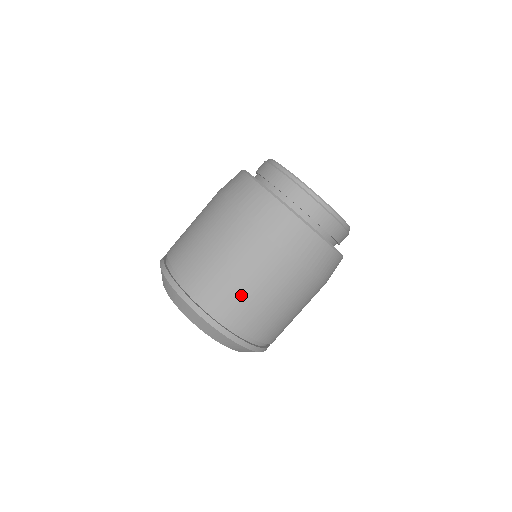
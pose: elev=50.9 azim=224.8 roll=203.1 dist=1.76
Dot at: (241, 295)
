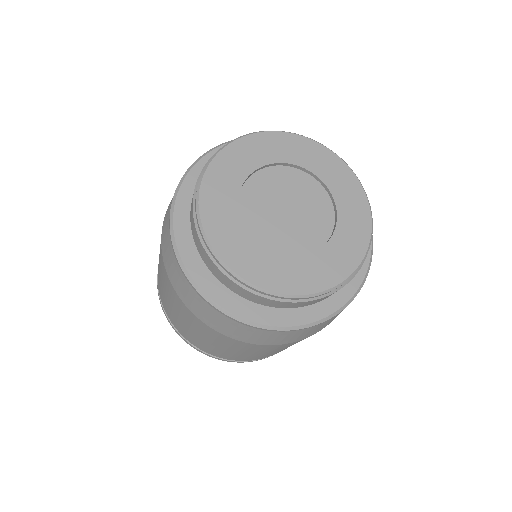
Dot at: (215, 349)
